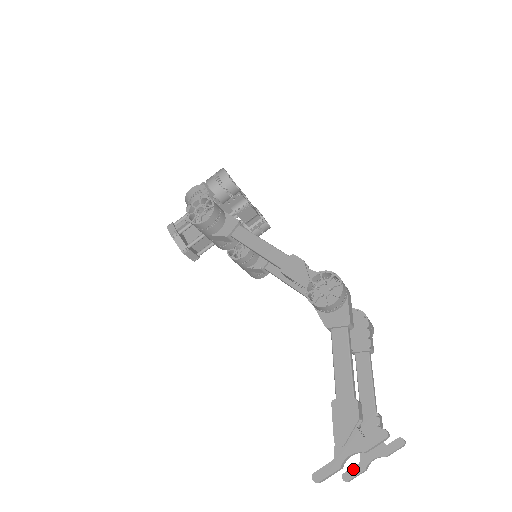
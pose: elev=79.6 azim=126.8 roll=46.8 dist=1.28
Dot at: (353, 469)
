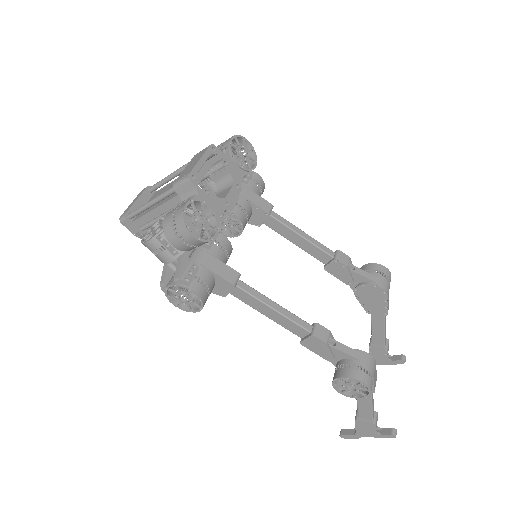
Dot at: occluded
